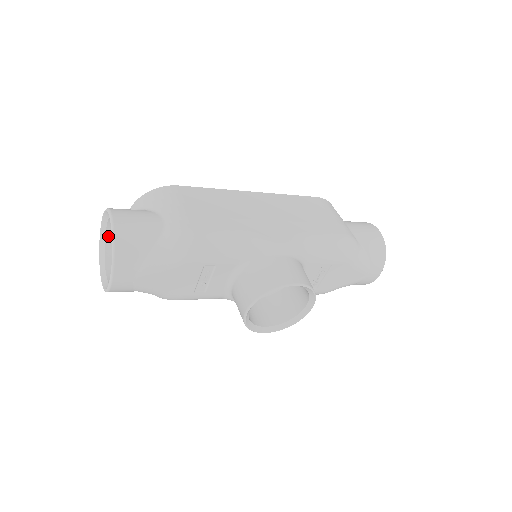
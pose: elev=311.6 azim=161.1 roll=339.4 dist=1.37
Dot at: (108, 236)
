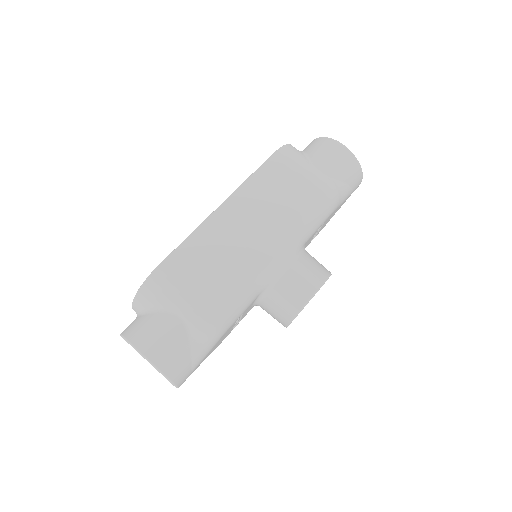
Dot at: occluded
